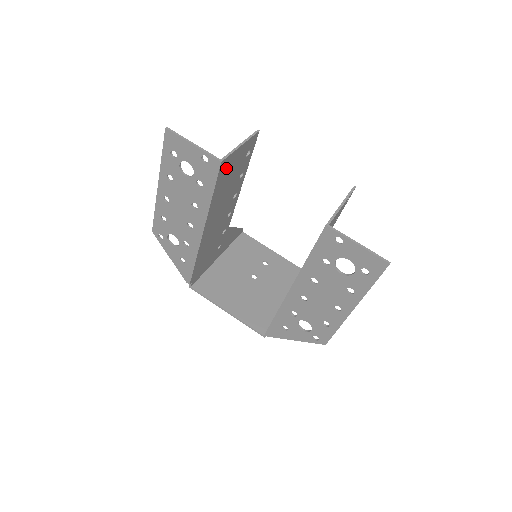
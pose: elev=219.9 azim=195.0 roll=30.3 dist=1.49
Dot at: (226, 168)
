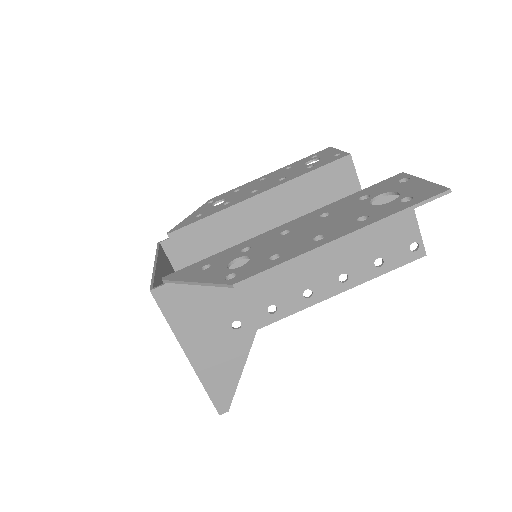
Dot at: (339, 175)
